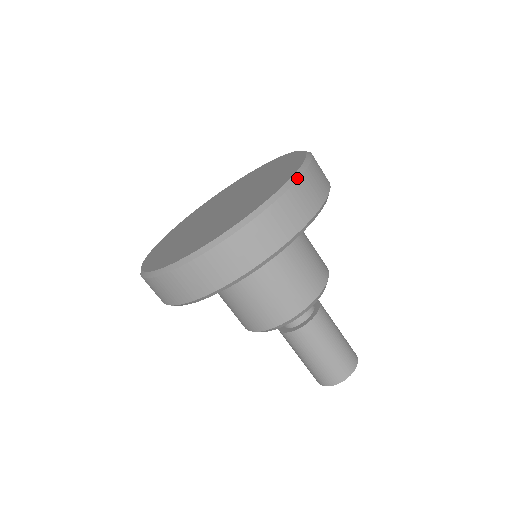
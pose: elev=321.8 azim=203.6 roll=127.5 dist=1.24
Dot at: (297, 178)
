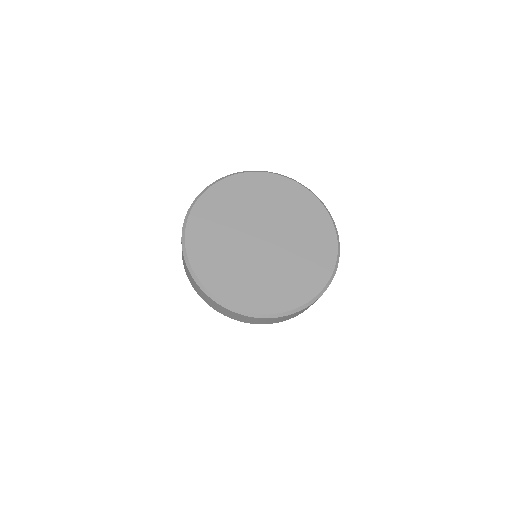
Dot at: occluded
